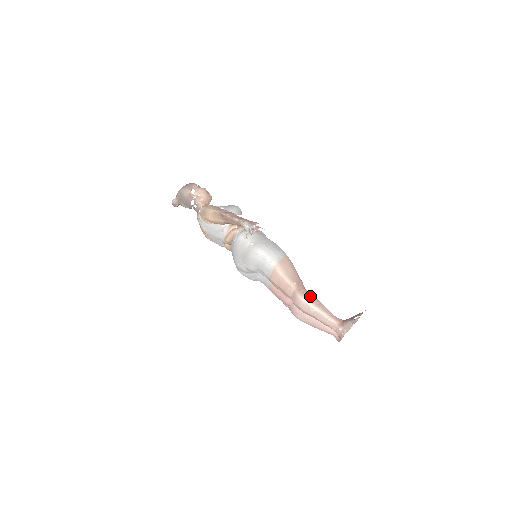
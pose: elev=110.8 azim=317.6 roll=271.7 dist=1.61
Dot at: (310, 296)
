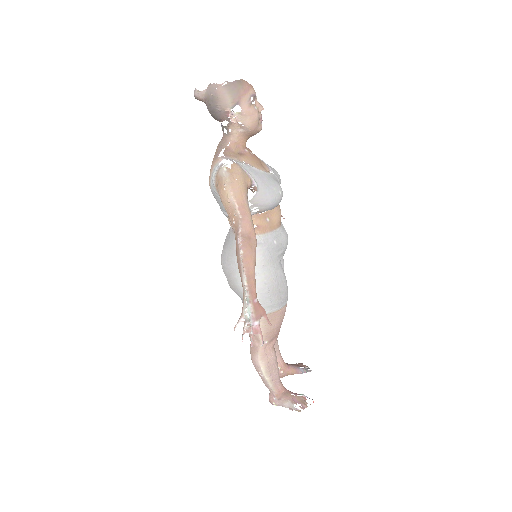
Dot at: (271, 363)
